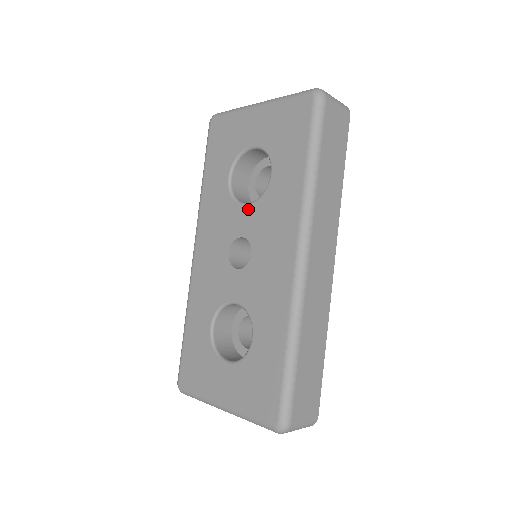
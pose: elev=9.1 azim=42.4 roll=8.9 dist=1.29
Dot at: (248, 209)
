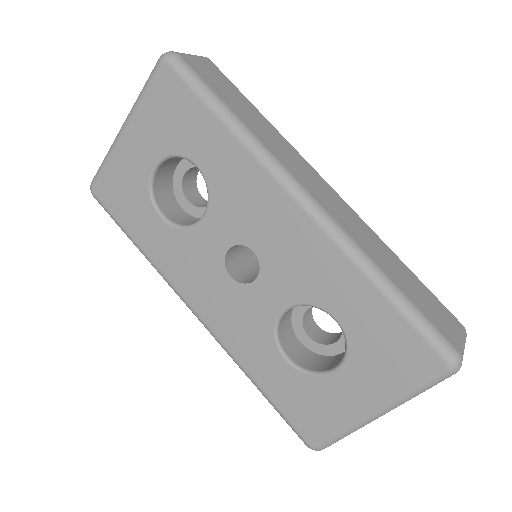
Dot at: (208, 220)
